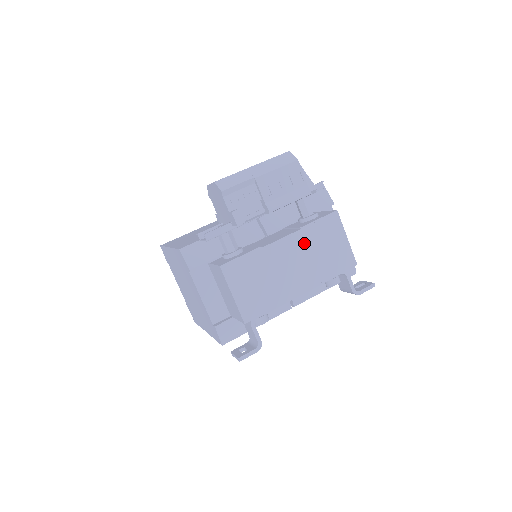
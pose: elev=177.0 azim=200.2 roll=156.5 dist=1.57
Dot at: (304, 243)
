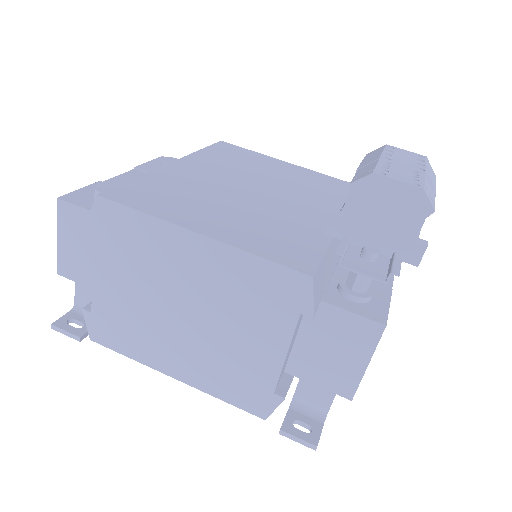
Dot at: occluded
